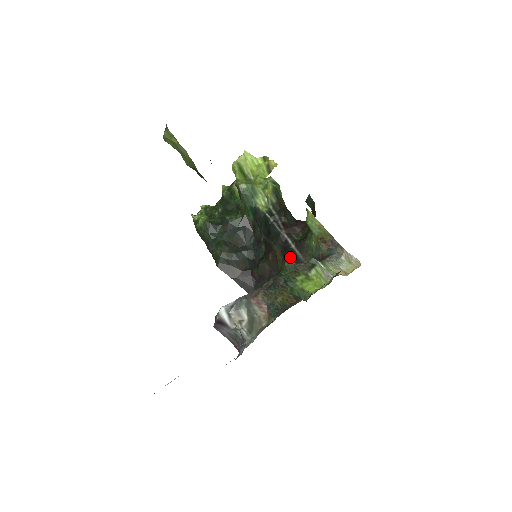
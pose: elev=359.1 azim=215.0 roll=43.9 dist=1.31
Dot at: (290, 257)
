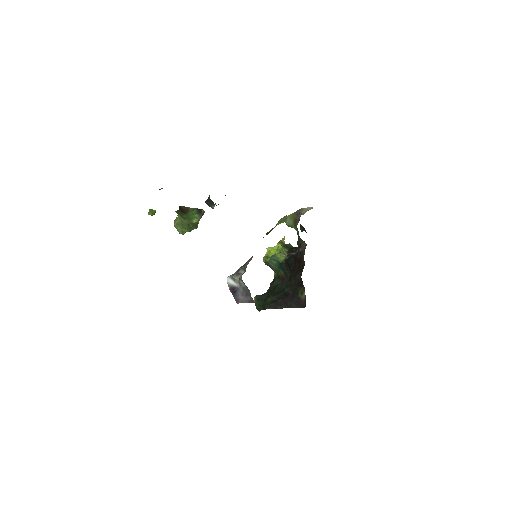
Dot at: (298, 258)
